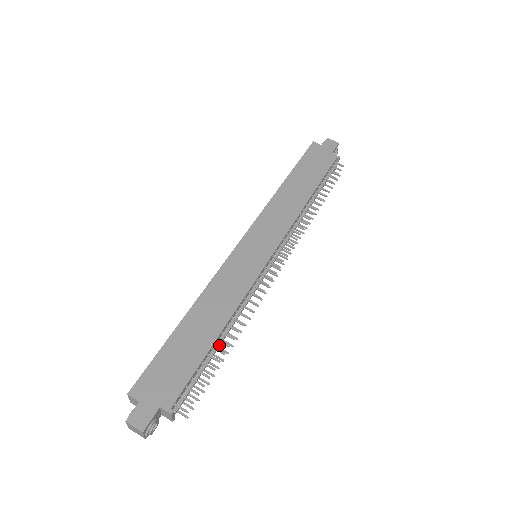
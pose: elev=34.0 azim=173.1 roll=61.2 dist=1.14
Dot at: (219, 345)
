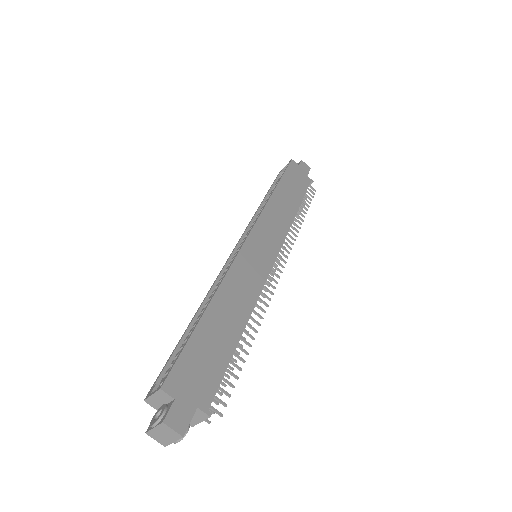
Dot at: occluded
